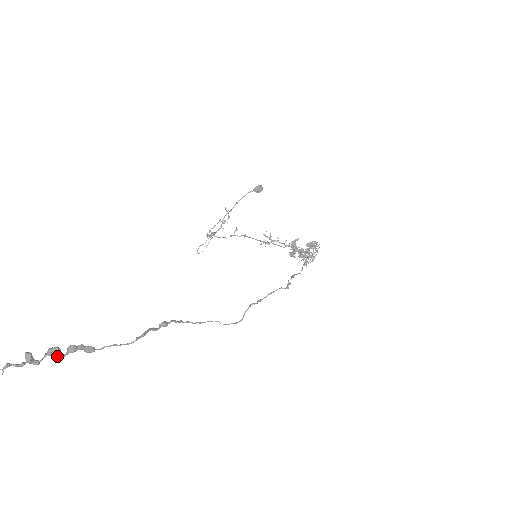
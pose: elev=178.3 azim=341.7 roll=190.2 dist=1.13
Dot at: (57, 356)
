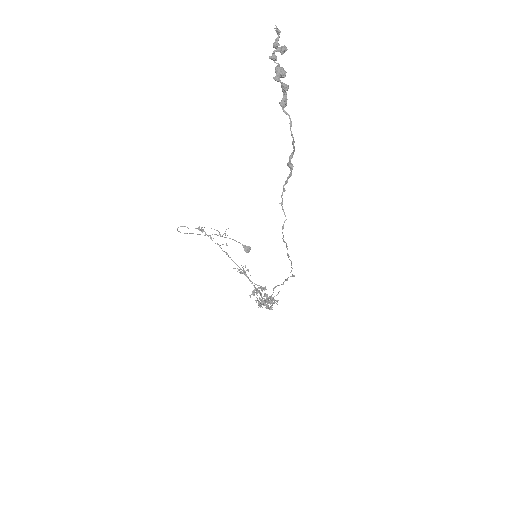
Dot at: (284, 74)
